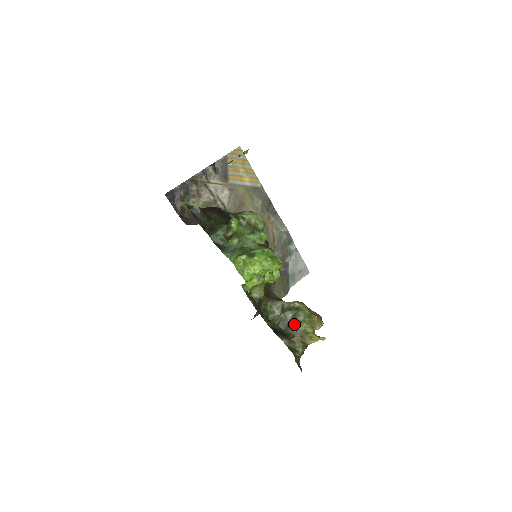
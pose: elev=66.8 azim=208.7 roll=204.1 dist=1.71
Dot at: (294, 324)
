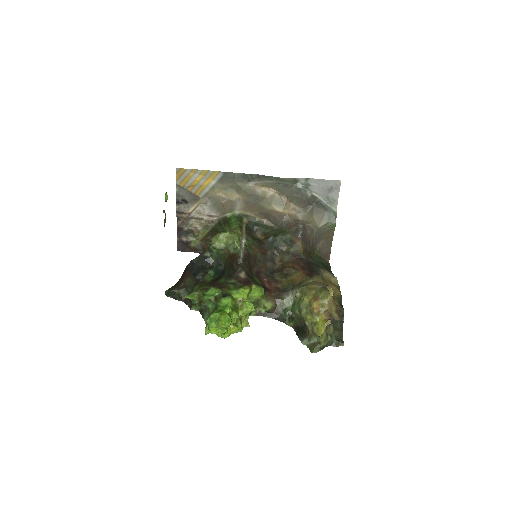
Dot at: (303, 319)
